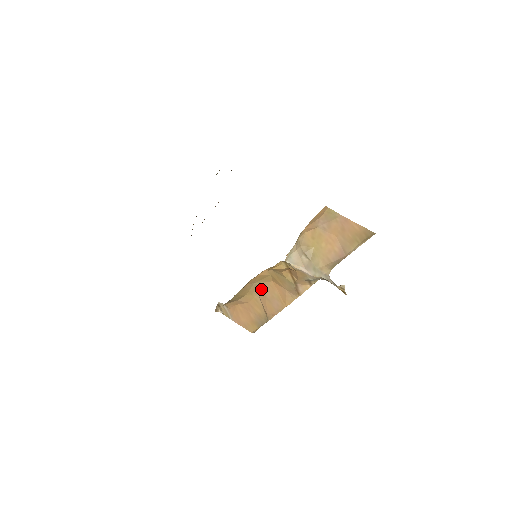
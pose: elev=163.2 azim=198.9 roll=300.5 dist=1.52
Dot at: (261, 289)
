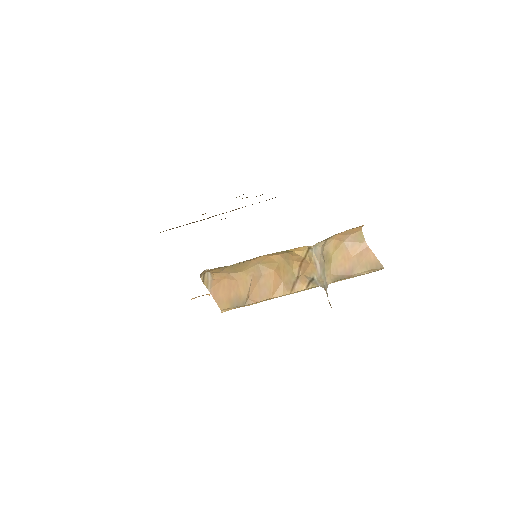
Dot at: (259, 273)
